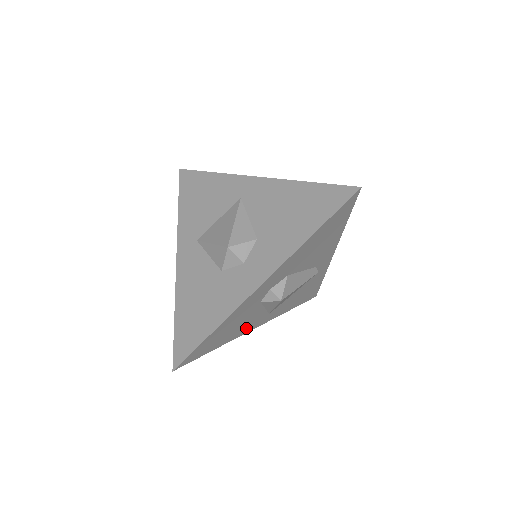
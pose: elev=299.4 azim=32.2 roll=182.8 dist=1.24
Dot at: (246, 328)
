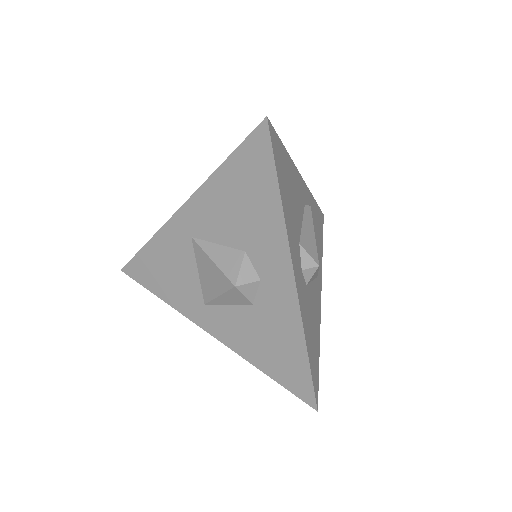
Dot at: (317, 309)
